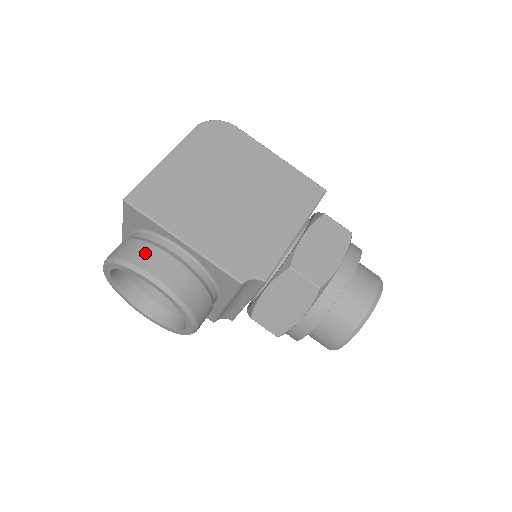
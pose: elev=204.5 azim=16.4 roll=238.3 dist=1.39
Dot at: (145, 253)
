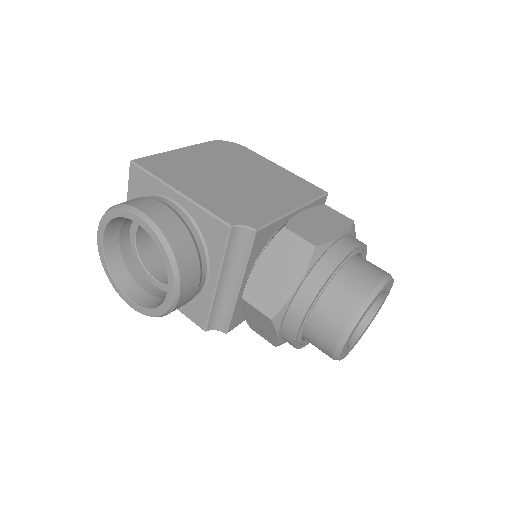
Dot at: (139, 200)
